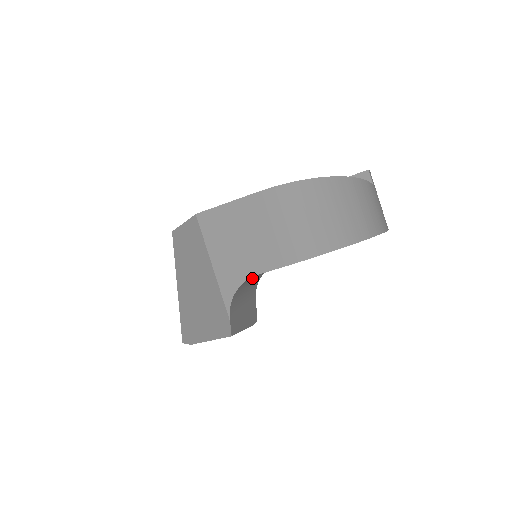
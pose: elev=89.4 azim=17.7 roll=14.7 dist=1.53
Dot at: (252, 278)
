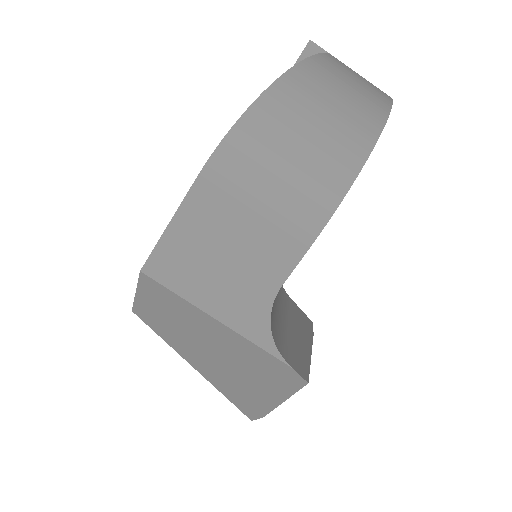
Dot at: occluded
